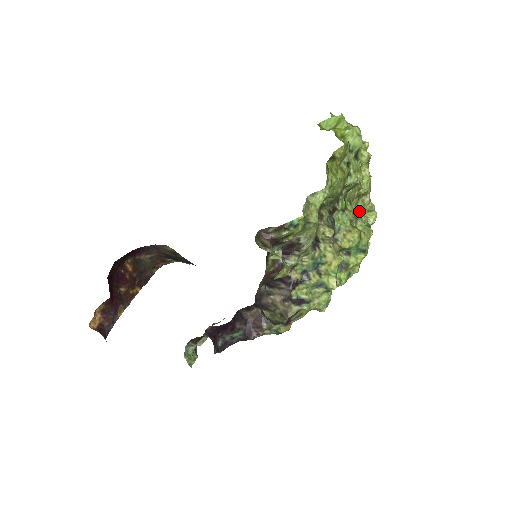
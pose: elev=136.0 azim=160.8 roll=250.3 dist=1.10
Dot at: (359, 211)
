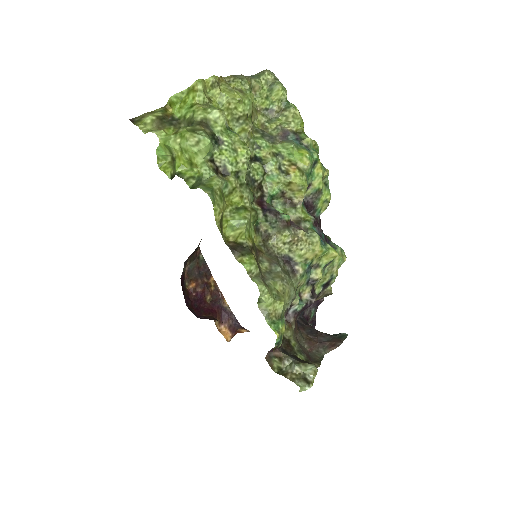
Dot at: (265, 108)
